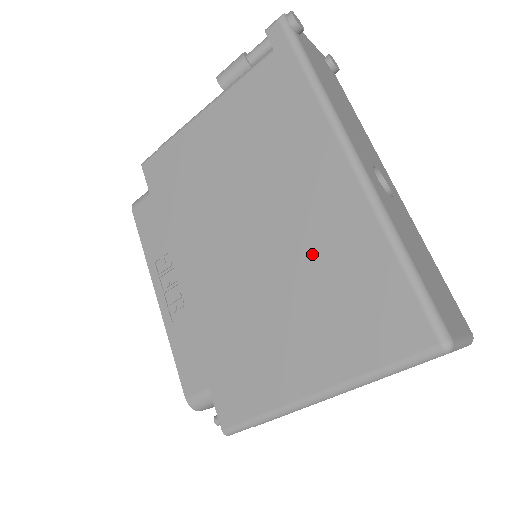
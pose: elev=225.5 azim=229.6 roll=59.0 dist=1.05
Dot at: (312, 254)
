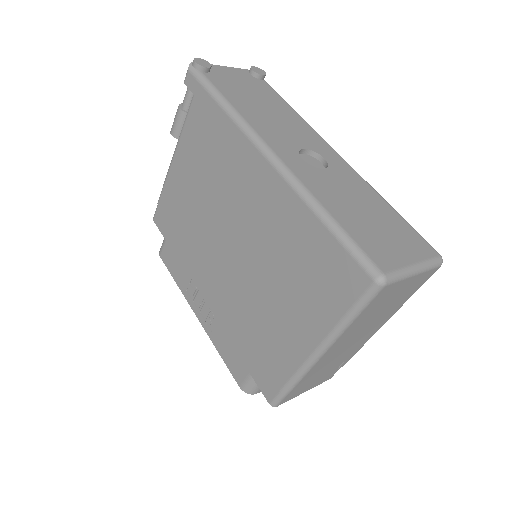
Dot at: (271, 244)
